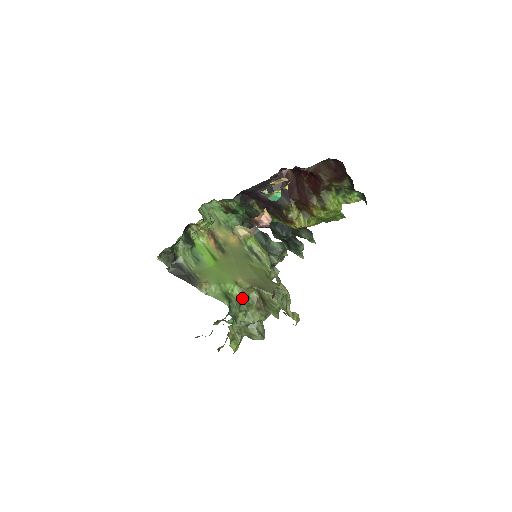
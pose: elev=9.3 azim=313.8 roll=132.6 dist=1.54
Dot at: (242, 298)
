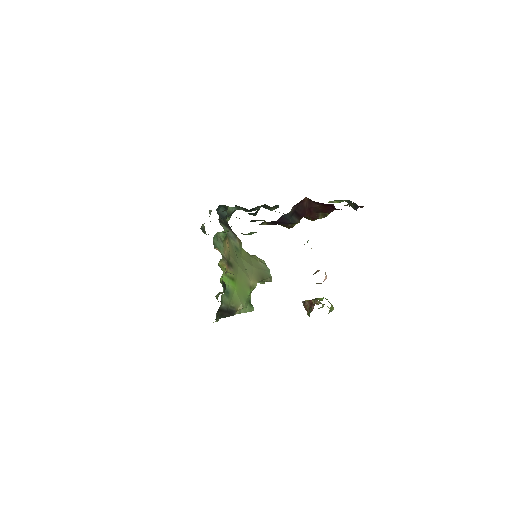
Dot at: occluded
